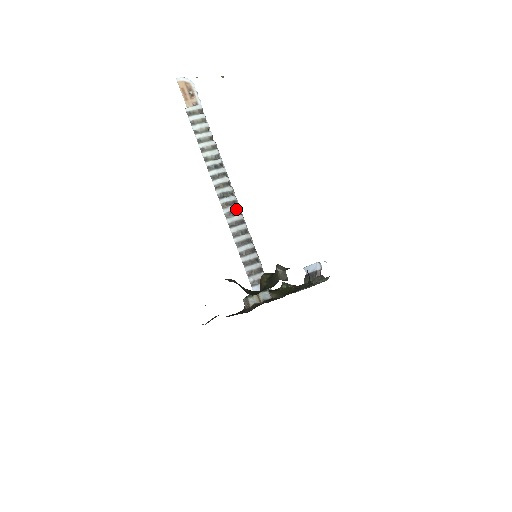
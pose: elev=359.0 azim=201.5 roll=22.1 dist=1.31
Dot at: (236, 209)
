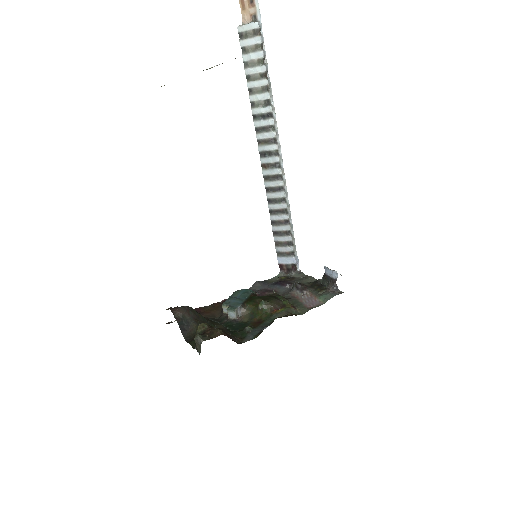
Dot at: (276, 173)
